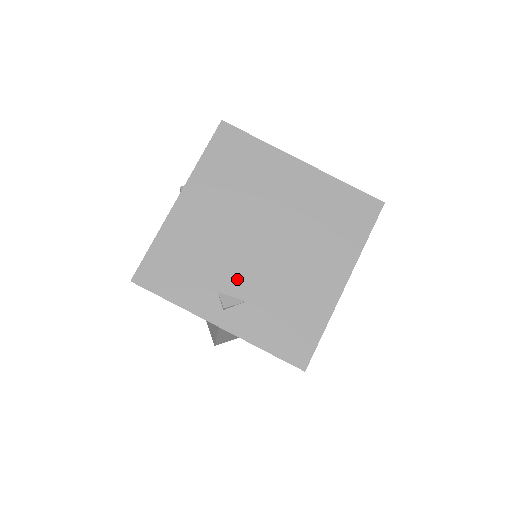
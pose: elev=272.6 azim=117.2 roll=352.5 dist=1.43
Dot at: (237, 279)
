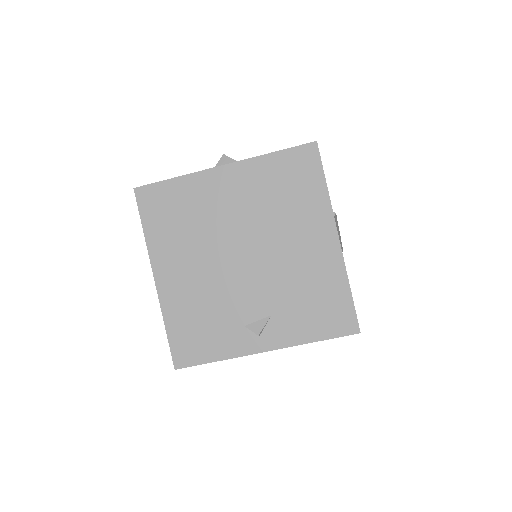
Dot at: (250, 304)
